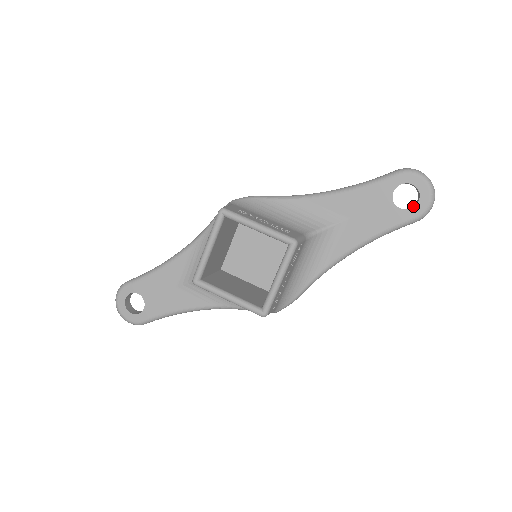
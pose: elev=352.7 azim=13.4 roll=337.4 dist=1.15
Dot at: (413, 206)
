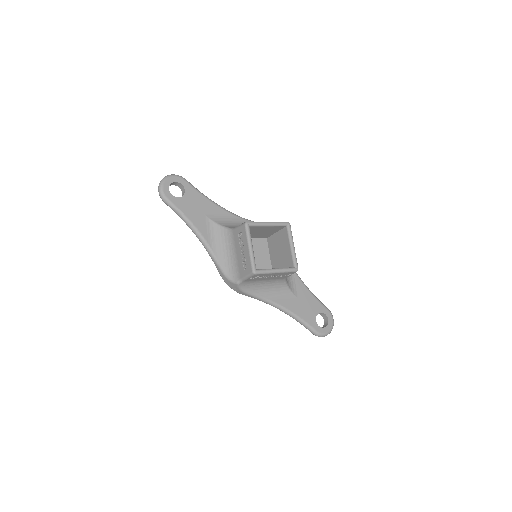
Dot at: (319, 327)
